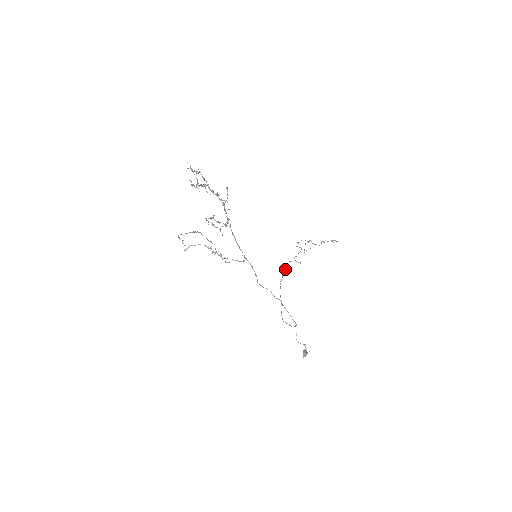
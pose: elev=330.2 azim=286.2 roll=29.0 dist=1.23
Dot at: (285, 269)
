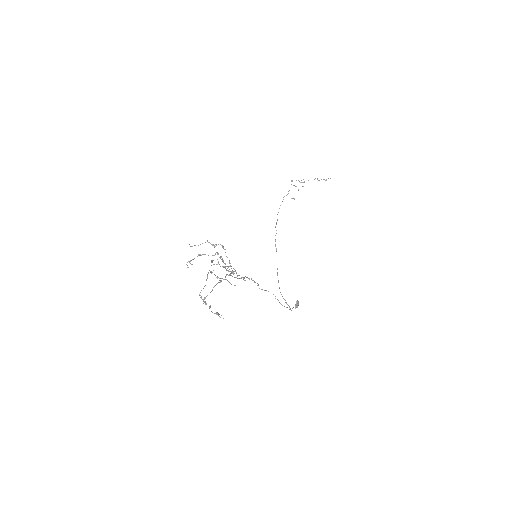
Dot at: occluded
